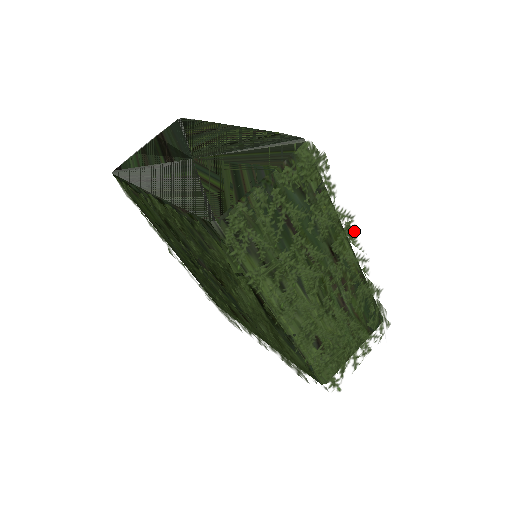
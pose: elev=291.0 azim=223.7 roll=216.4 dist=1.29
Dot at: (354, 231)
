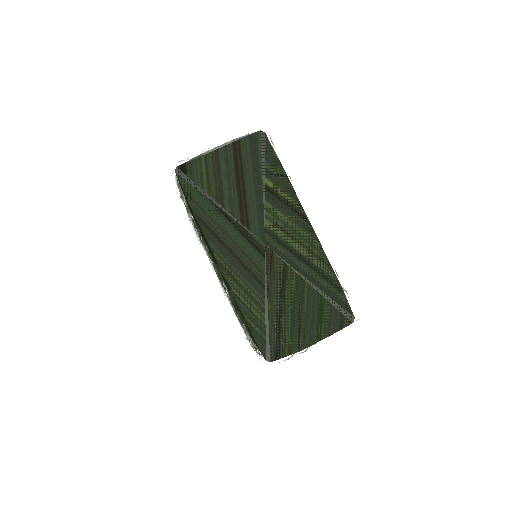
Dot at: occluded
